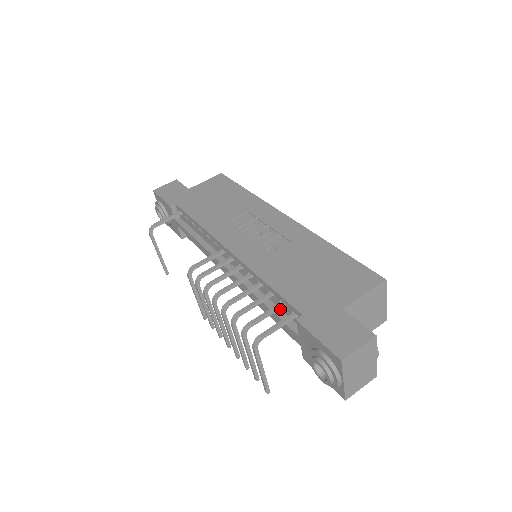
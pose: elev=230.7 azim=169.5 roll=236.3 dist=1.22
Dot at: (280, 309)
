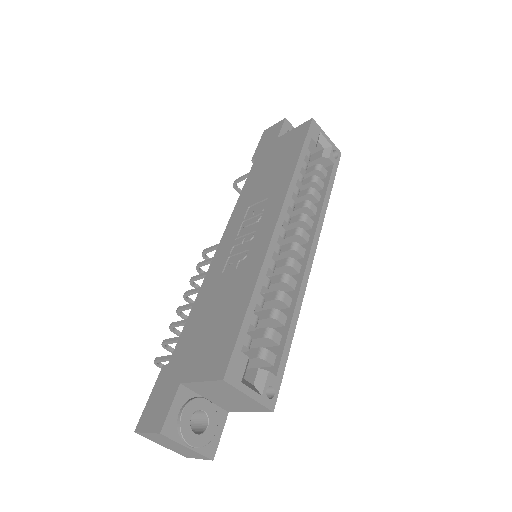
Dot at: occluded
